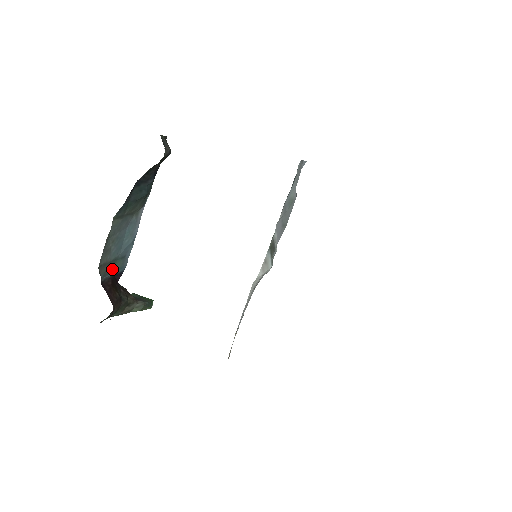
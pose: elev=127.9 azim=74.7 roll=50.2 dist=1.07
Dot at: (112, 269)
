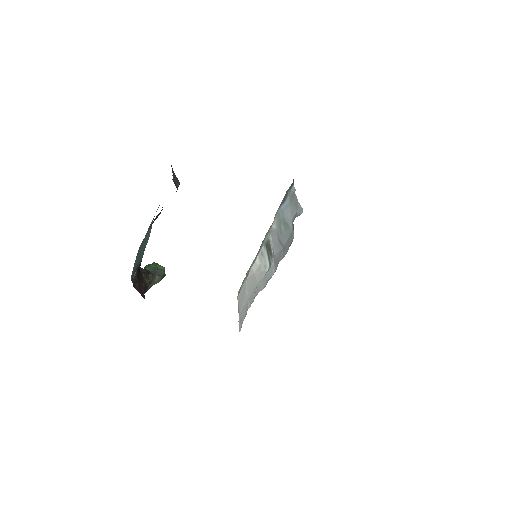
Dot at: (136, 267)
